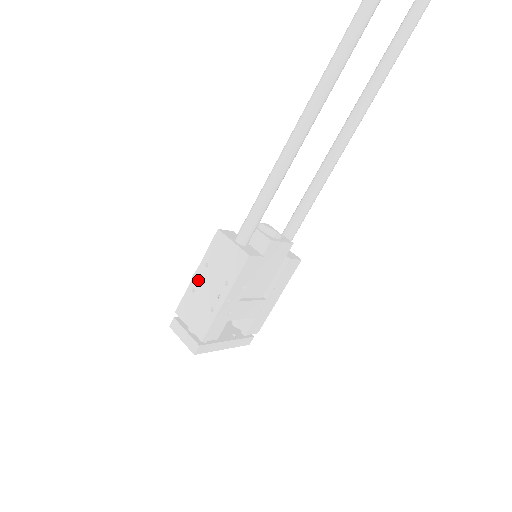
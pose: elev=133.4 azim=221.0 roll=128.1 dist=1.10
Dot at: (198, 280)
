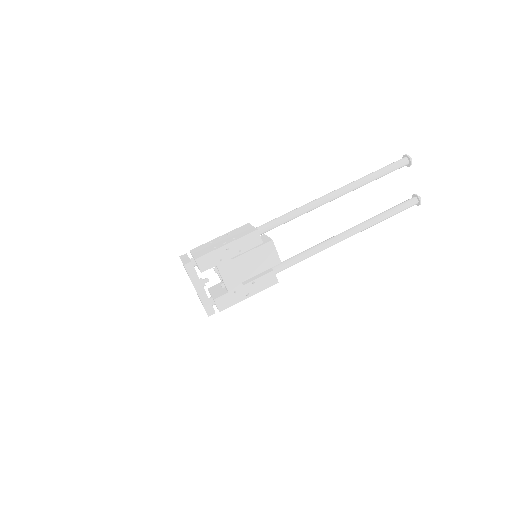
Dot at: (218, 239)
